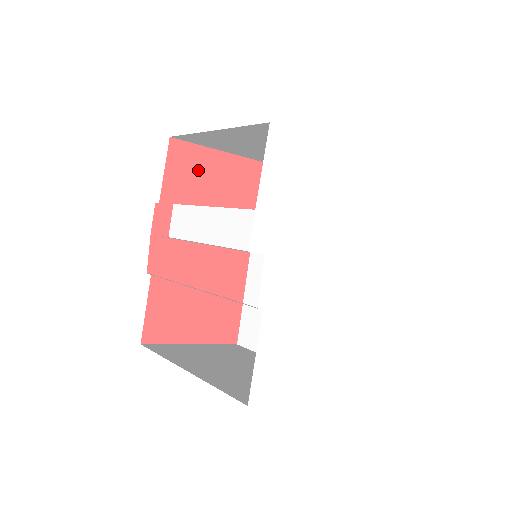
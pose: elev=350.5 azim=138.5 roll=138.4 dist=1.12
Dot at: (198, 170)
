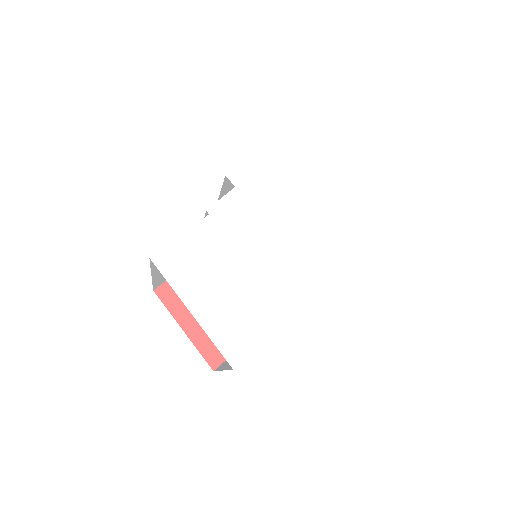
Dot at: occluded
